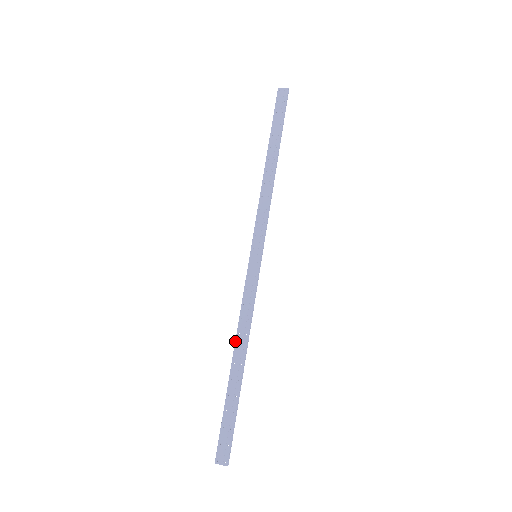
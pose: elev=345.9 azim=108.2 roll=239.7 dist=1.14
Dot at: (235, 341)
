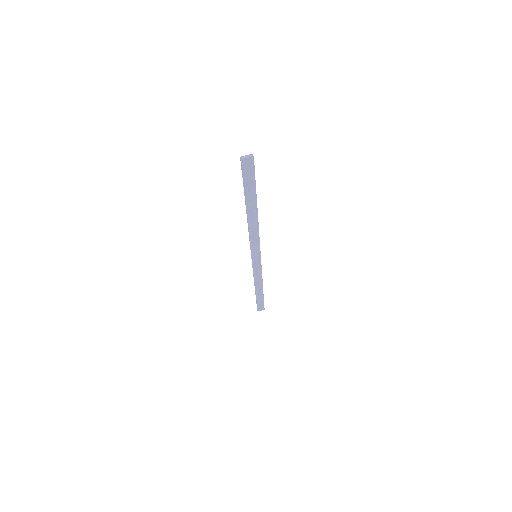
Dot at: (255, 286)
